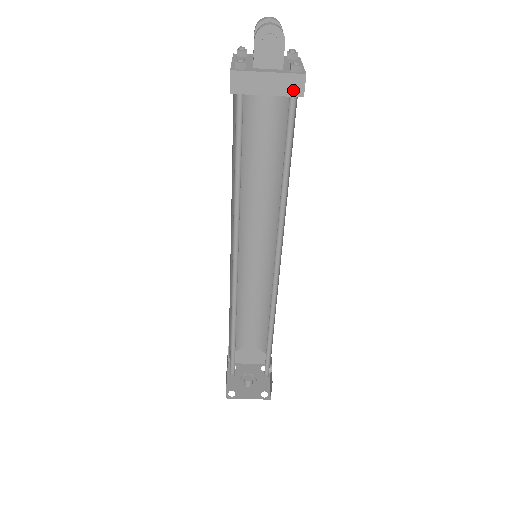
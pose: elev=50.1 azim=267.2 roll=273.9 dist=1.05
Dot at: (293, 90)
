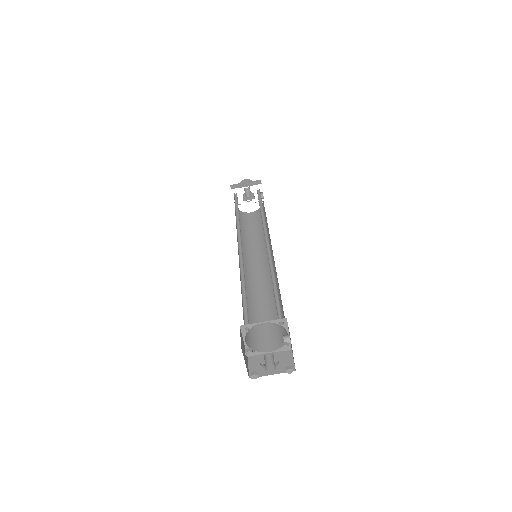
Dot at: (257, 184)
